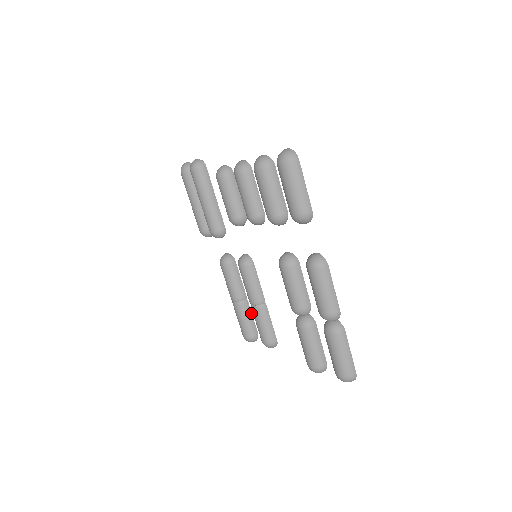
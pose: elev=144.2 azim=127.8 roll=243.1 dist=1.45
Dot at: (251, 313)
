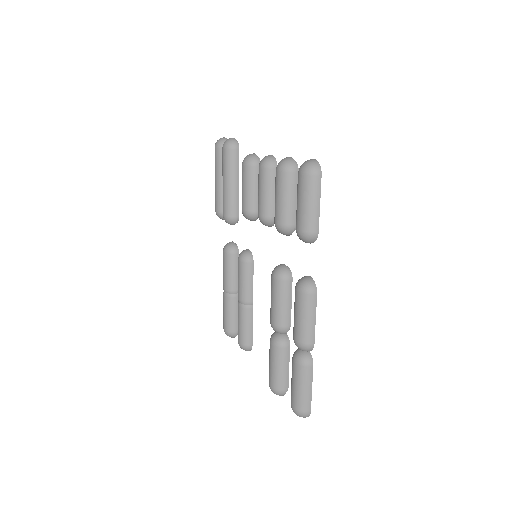
Dot at: occluded
